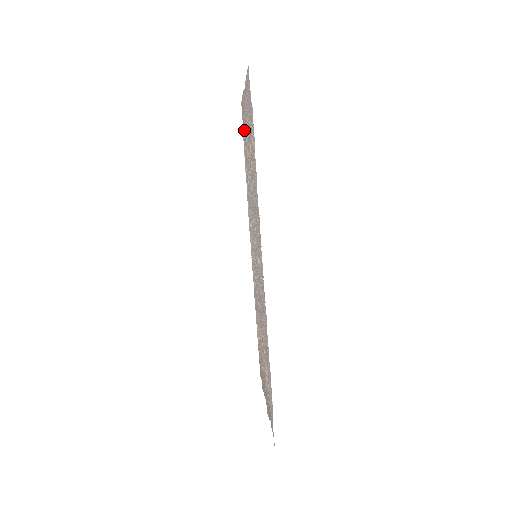
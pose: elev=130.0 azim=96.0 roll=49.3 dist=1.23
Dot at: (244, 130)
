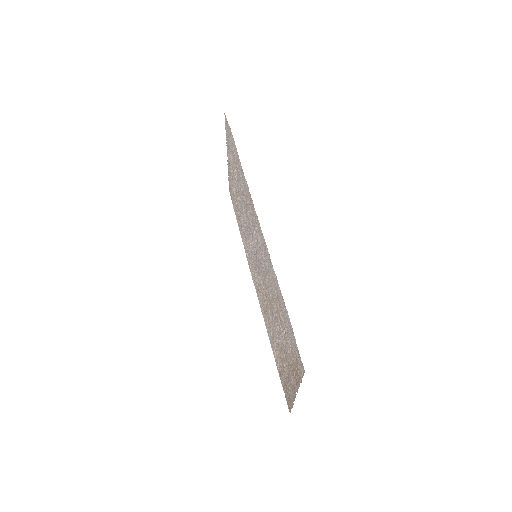
Dot at: (233, 197)
